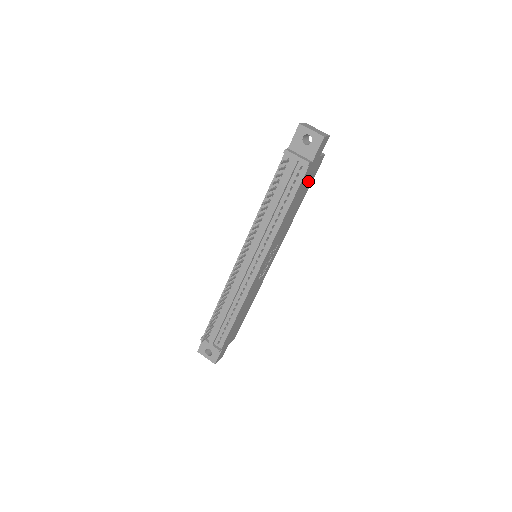
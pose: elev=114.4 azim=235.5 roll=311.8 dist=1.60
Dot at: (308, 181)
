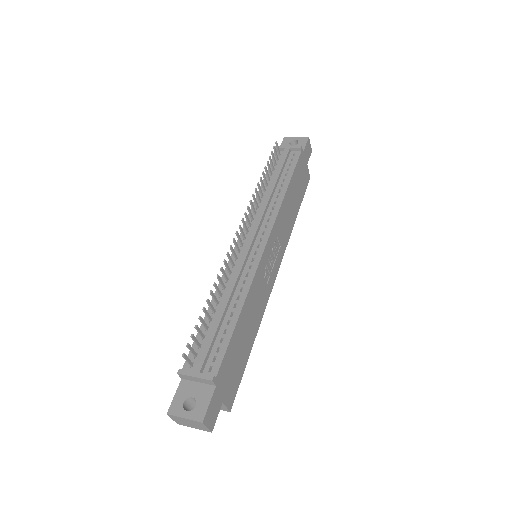
Dot at: (301, 185)
